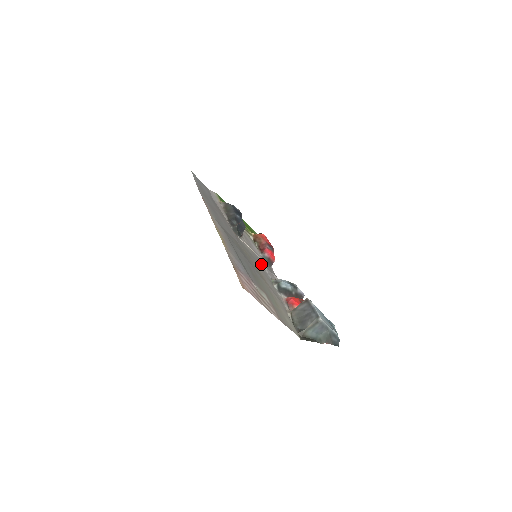
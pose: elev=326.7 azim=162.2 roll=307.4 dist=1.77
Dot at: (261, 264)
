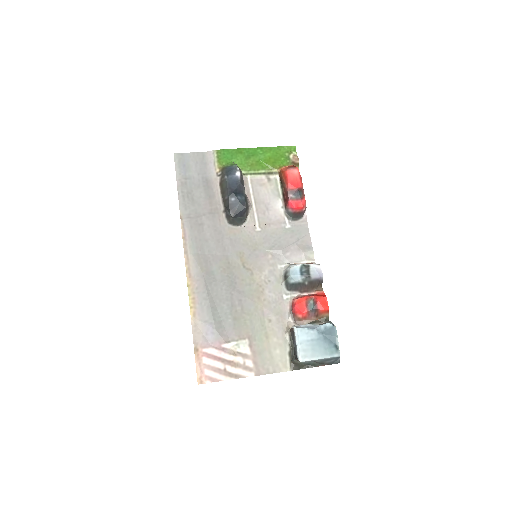
Dot at: (272, 248)
